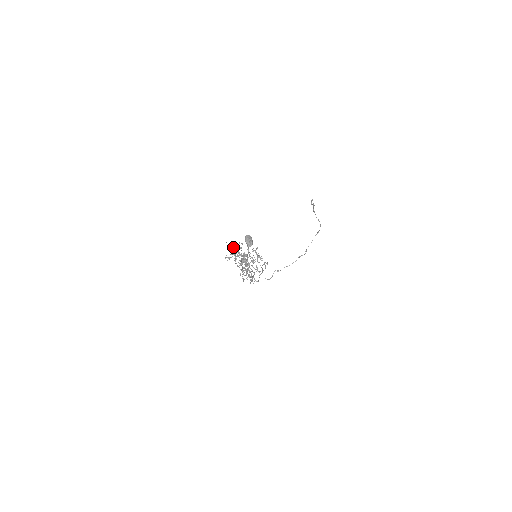
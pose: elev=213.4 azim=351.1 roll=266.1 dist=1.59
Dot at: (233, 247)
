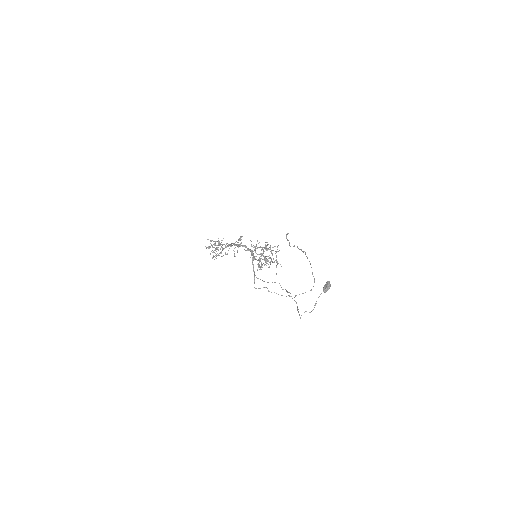
Dot at: occluded
